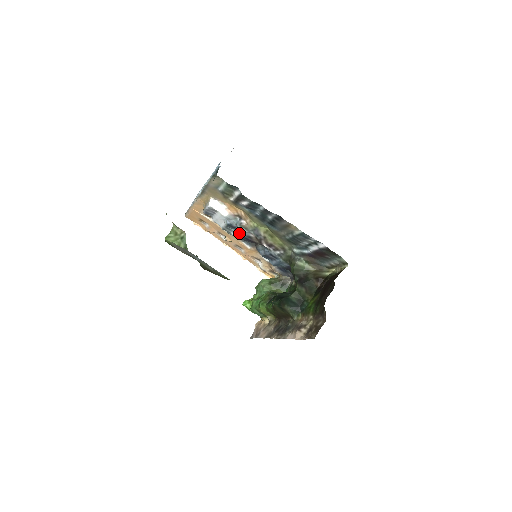
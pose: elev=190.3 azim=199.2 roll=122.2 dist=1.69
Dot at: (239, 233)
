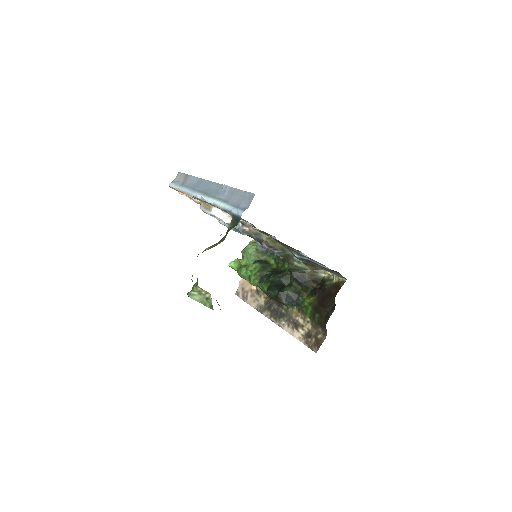
Dot at: occluded
